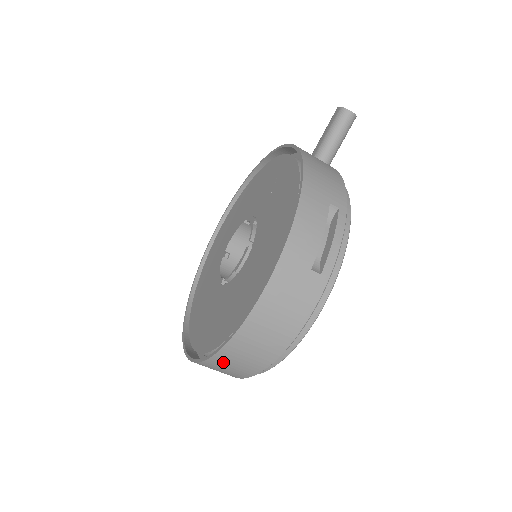
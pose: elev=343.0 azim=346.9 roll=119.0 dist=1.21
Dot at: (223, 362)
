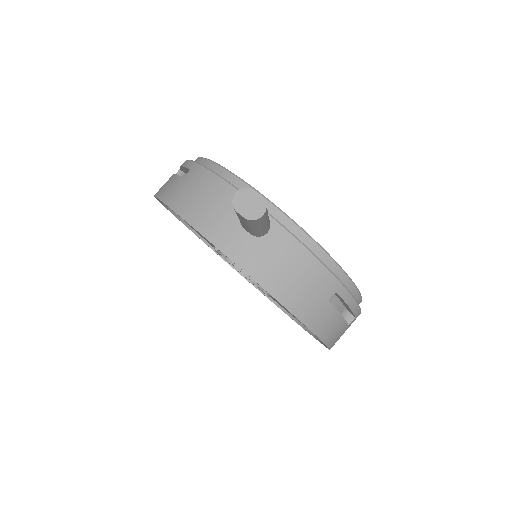
Dot at: occluded
